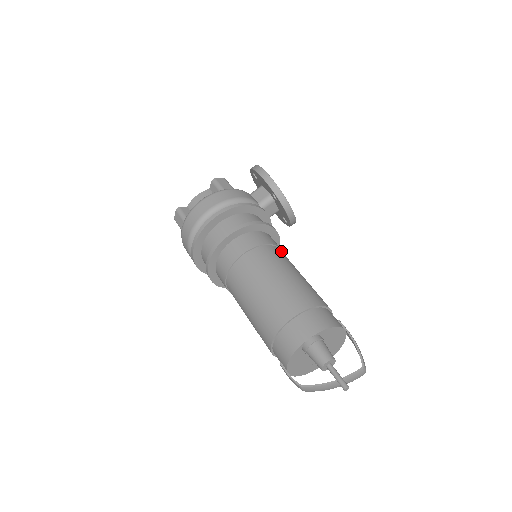
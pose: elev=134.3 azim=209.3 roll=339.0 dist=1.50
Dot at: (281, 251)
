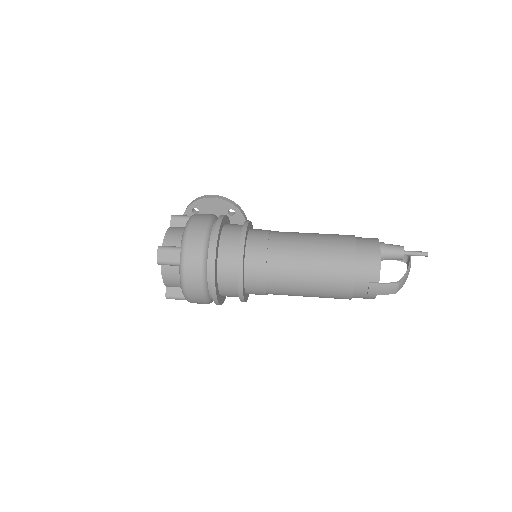
Dot at: occluded
